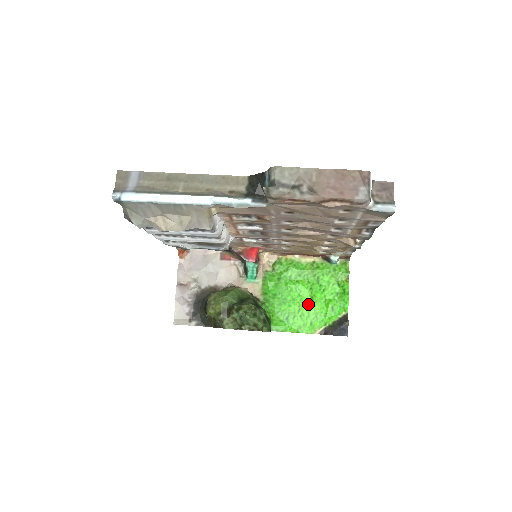
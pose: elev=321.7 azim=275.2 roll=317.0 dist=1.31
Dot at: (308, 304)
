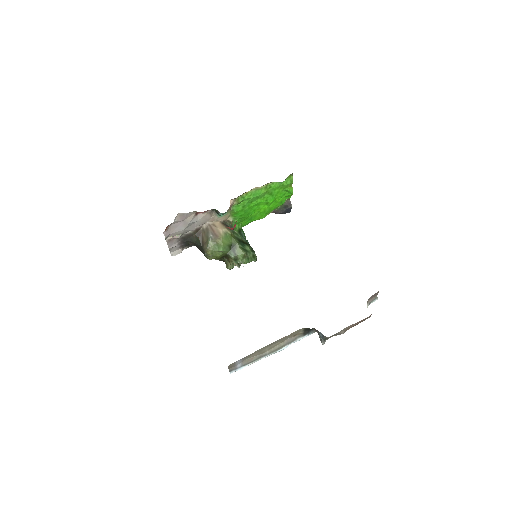
Dot at: (264, 208)
